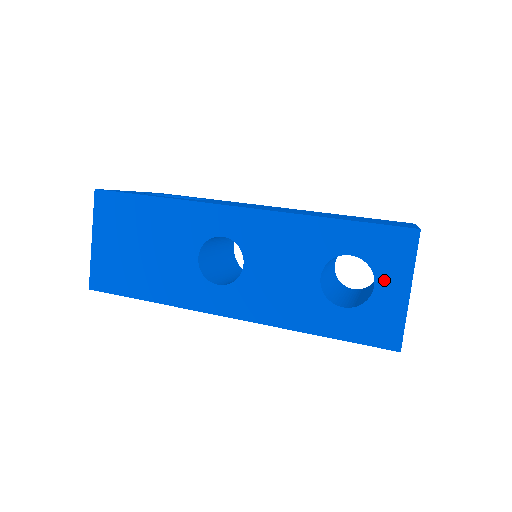
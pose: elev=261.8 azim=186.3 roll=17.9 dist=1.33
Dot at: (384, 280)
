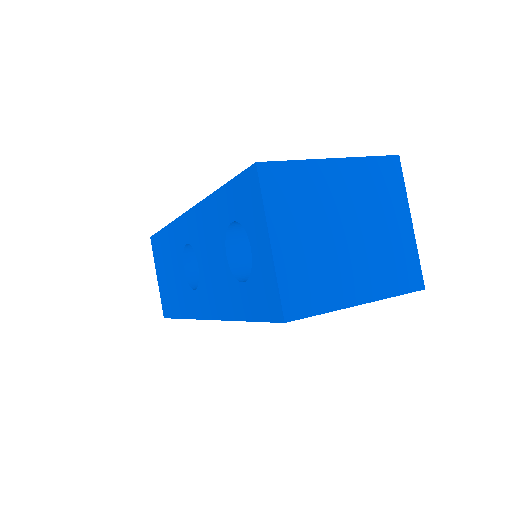
Dot at: (253, 237)
